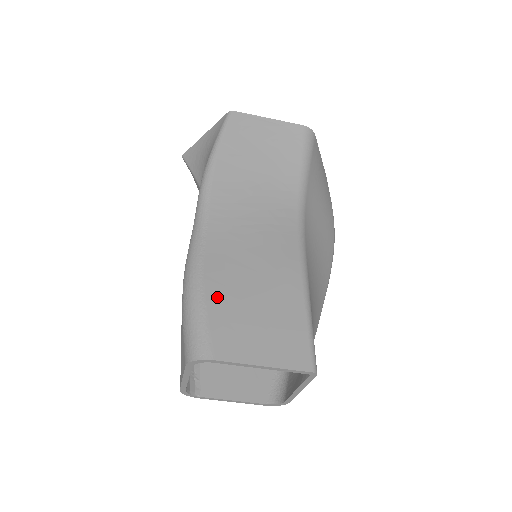
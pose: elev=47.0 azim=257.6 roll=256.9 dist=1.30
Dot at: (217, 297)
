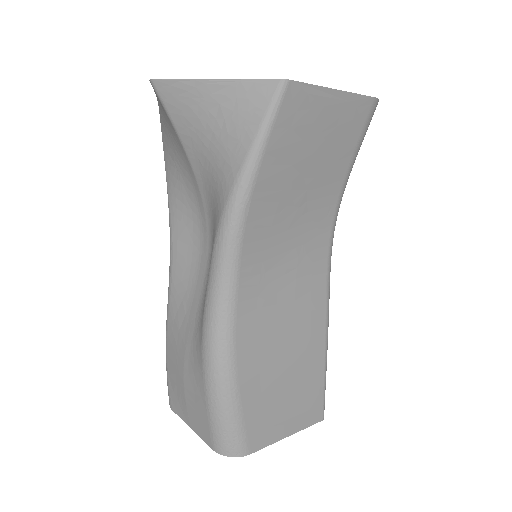
Dot at: (251, 390)
